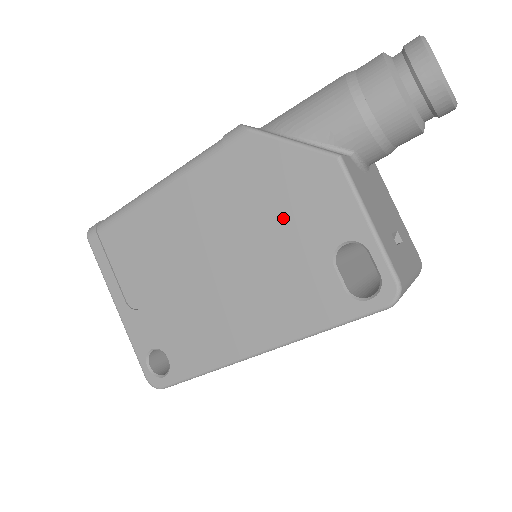
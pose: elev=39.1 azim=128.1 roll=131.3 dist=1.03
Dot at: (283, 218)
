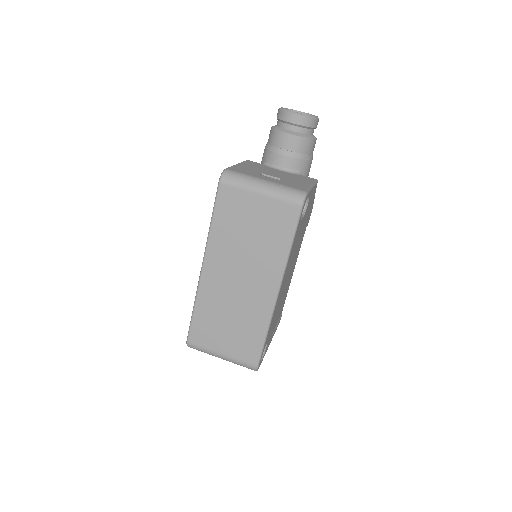
Dot at: occluded
